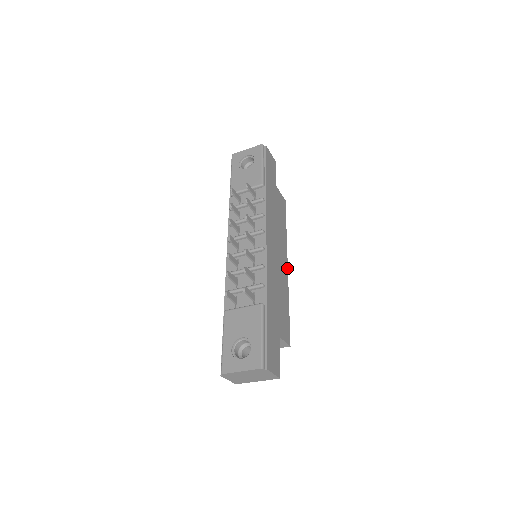
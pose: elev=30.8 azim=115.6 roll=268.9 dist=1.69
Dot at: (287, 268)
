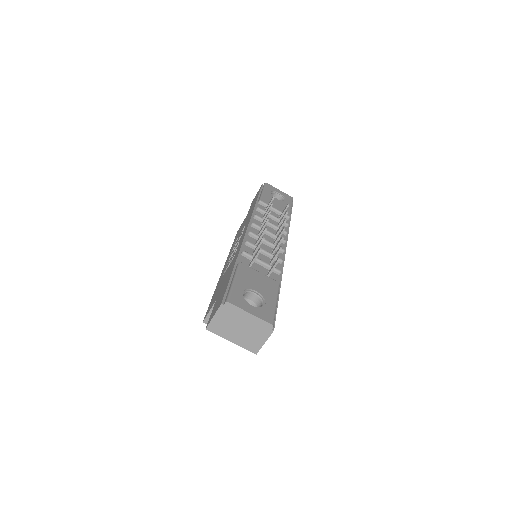
Dot at: occluded
